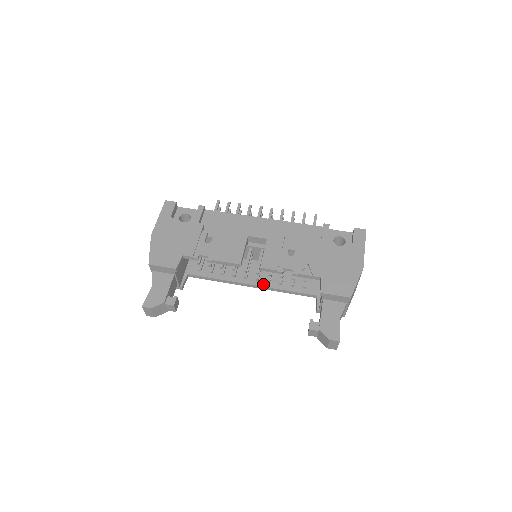
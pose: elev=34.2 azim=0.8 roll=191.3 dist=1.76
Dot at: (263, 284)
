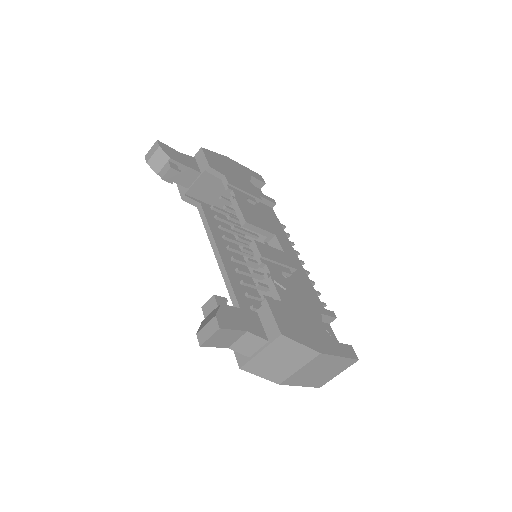
Dot at: (229, 271)
